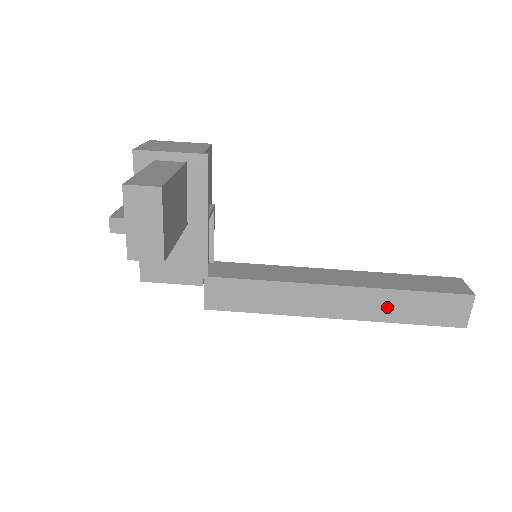
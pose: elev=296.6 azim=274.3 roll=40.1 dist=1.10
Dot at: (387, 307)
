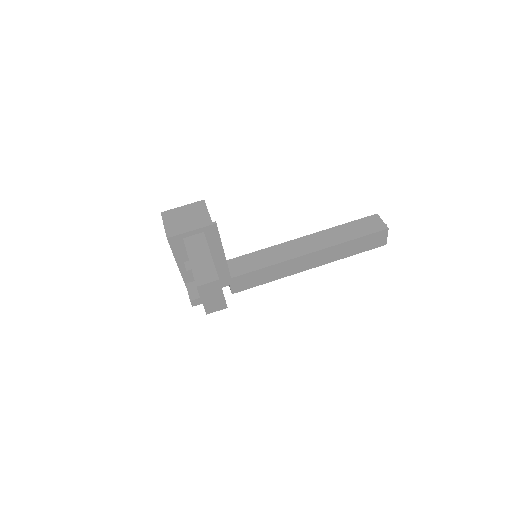
Dot at: (340, 252)
